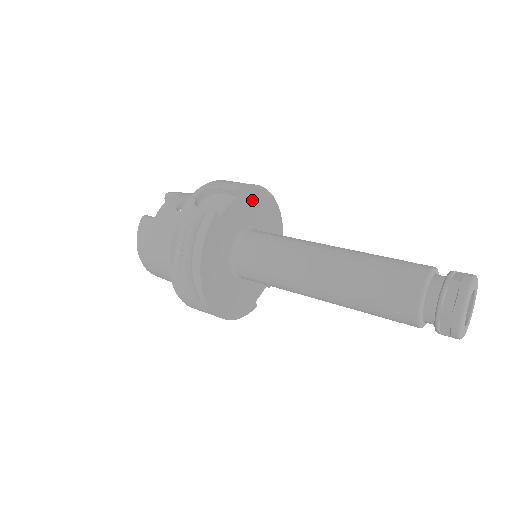
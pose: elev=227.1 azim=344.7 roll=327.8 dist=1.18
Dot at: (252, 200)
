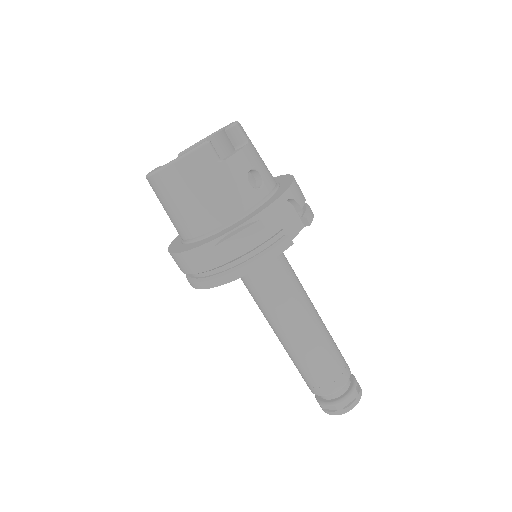
Dot at: occluded
